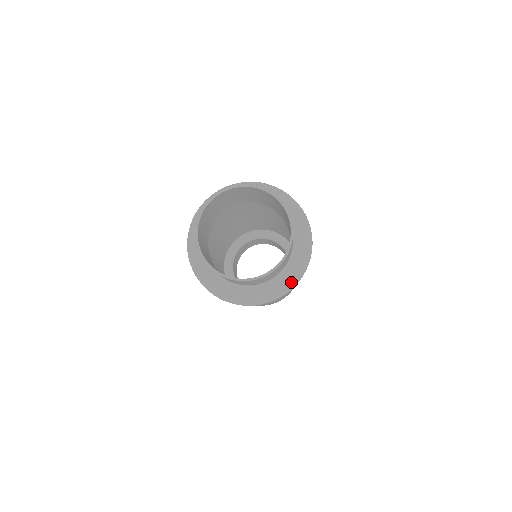
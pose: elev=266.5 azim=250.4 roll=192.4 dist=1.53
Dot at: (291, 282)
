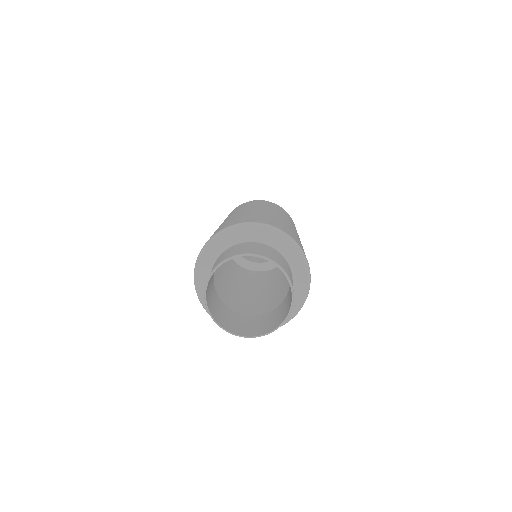
Dot at: (299, 304)
